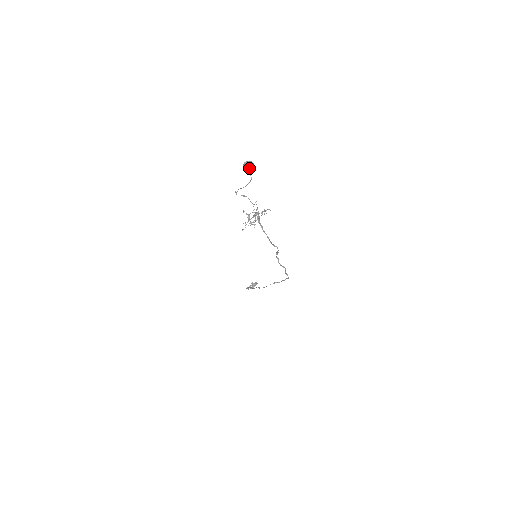
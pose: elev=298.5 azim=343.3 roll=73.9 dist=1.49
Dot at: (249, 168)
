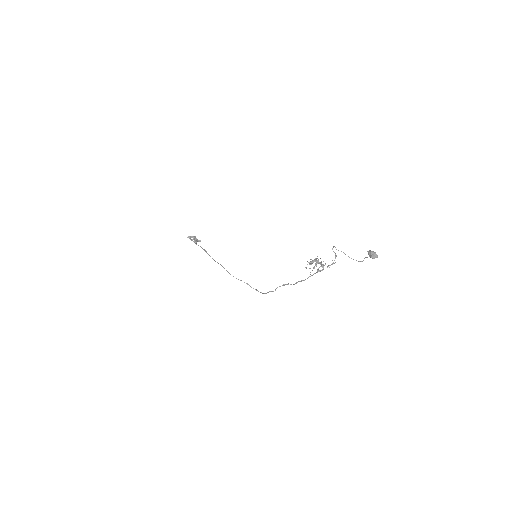
Dot at: (373, 258)
